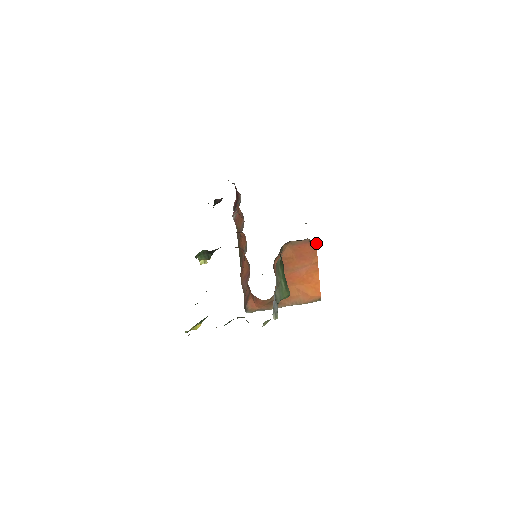
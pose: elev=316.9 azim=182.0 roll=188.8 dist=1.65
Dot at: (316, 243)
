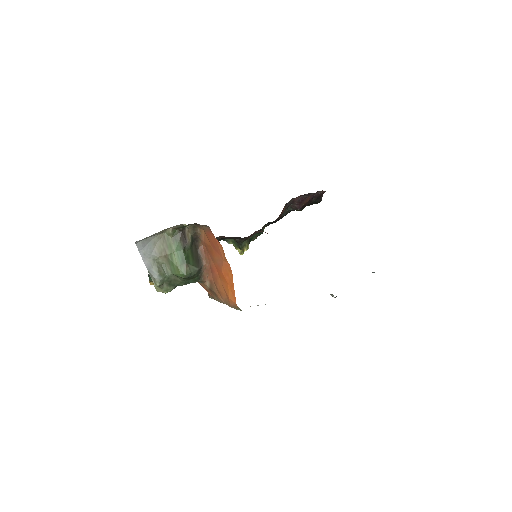
Dot at: occluded
